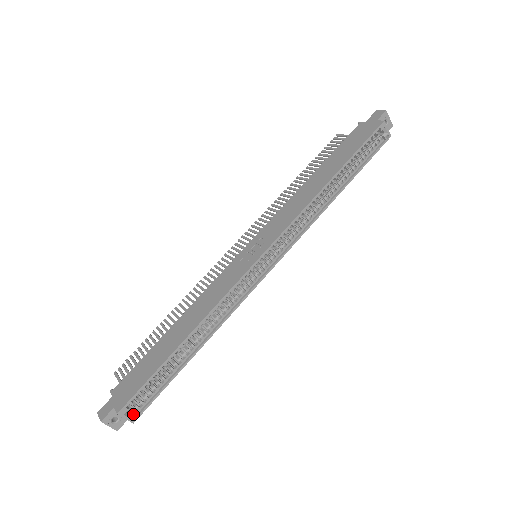
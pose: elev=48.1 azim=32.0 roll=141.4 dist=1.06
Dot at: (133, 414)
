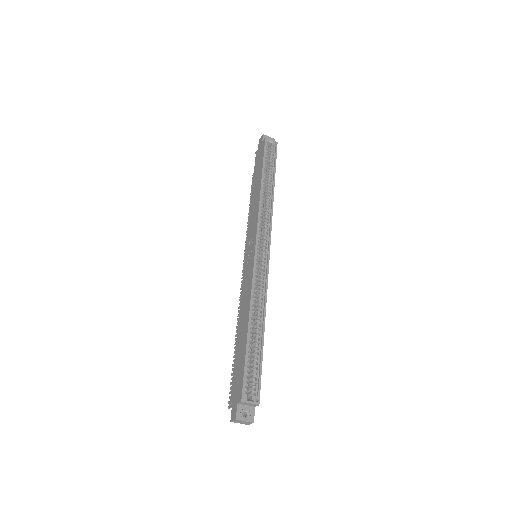
Dot at: (253, 398)
